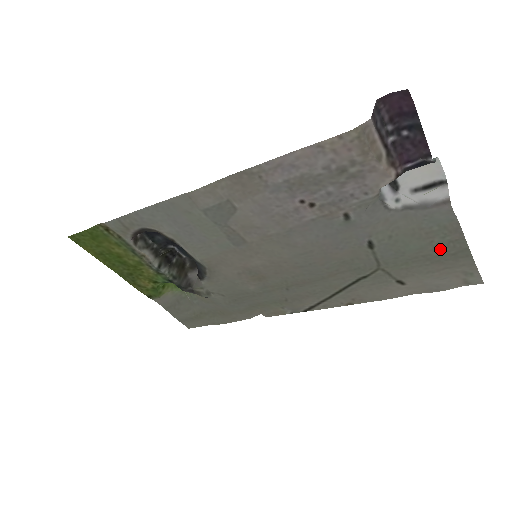
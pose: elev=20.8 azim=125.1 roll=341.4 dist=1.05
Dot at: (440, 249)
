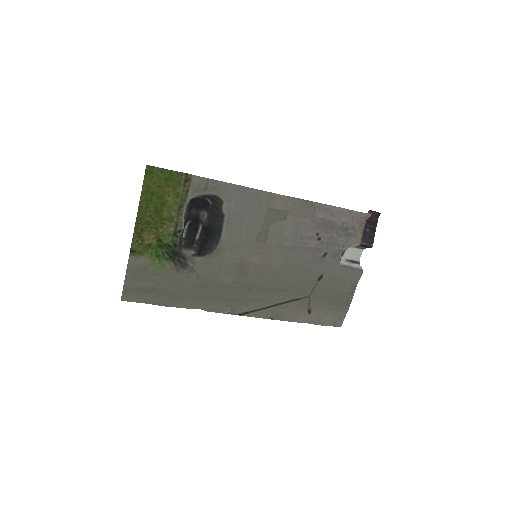
Dot at: (342, 296)
